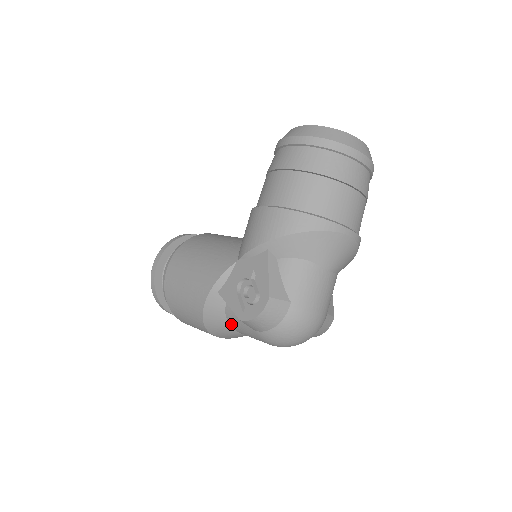
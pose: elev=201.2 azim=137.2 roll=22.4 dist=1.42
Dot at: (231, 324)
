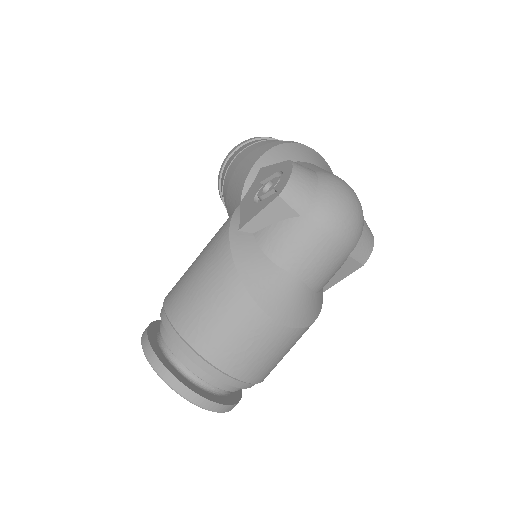
Dot at: (274, 257)
